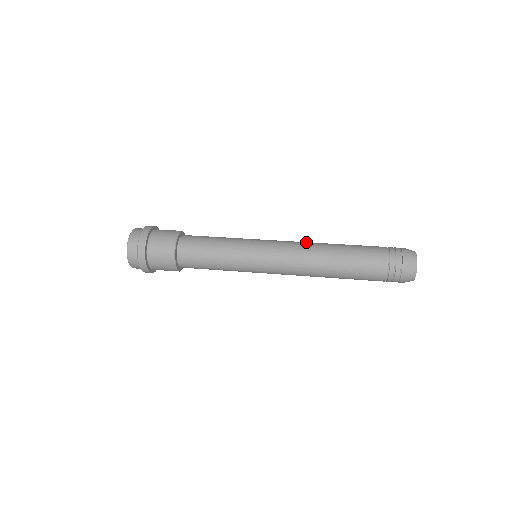
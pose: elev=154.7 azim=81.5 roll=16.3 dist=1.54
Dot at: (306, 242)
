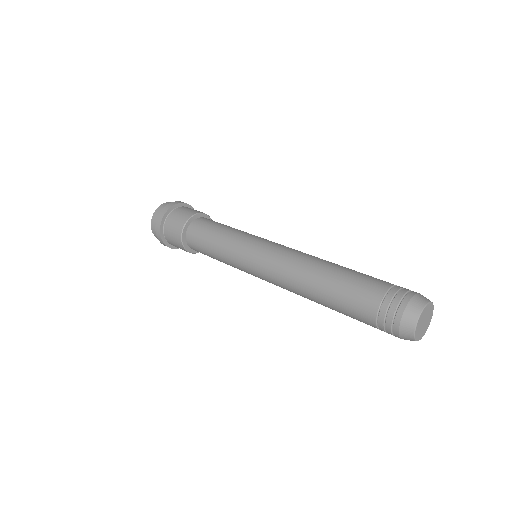
Dot at: (305, 253)
